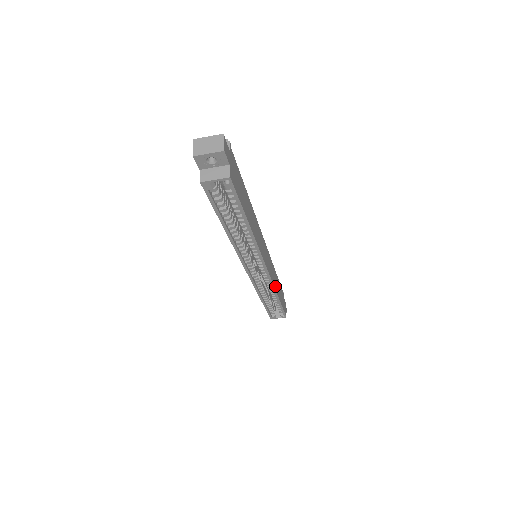
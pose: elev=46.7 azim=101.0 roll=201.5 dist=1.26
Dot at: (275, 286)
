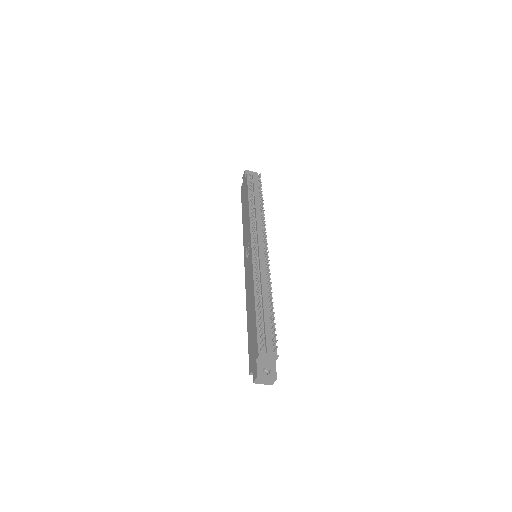
Dot at: occluded
